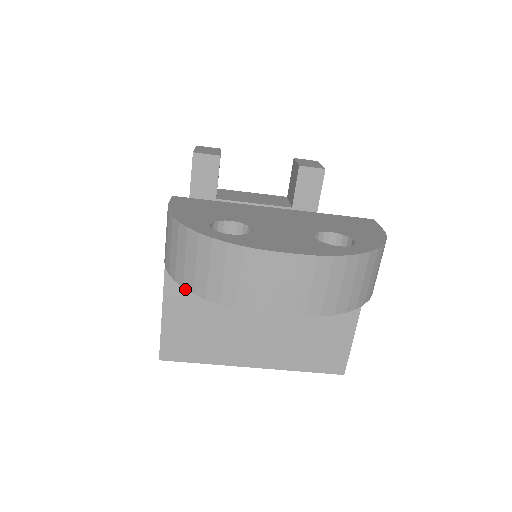
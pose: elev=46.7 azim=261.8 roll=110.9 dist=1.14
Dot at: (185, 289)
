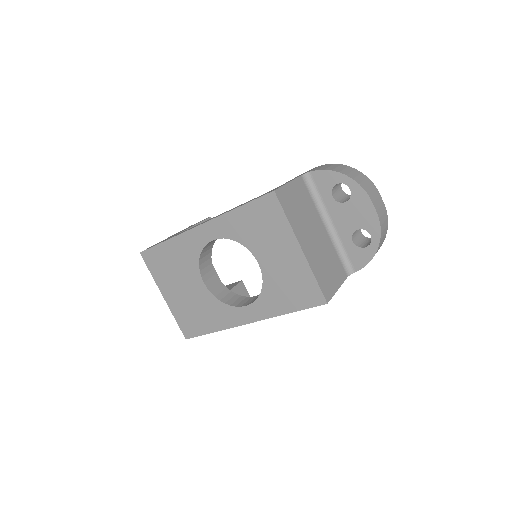
Dot at: (301, 189)
